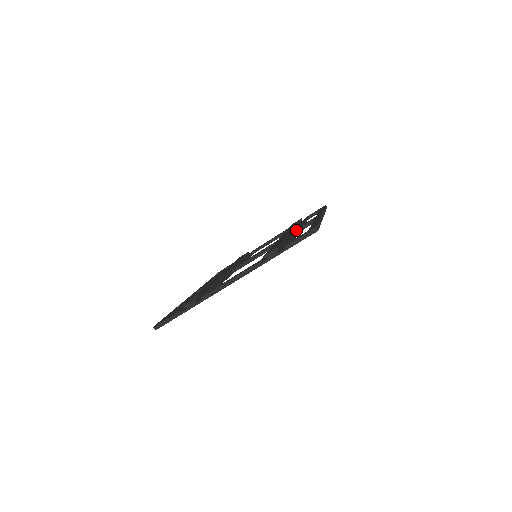
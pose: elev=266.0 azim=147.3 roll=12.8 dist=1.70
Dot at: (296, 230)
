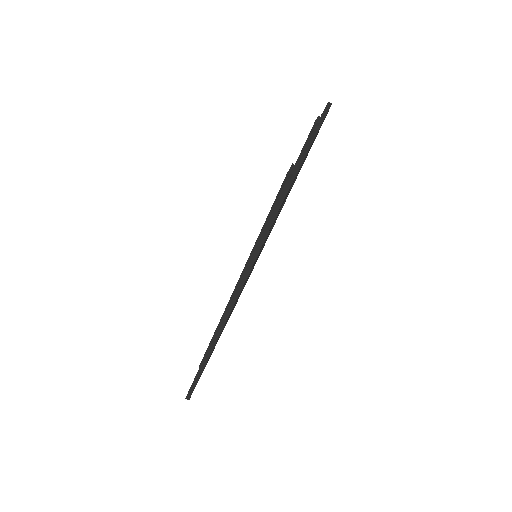
Dot at: occluded
